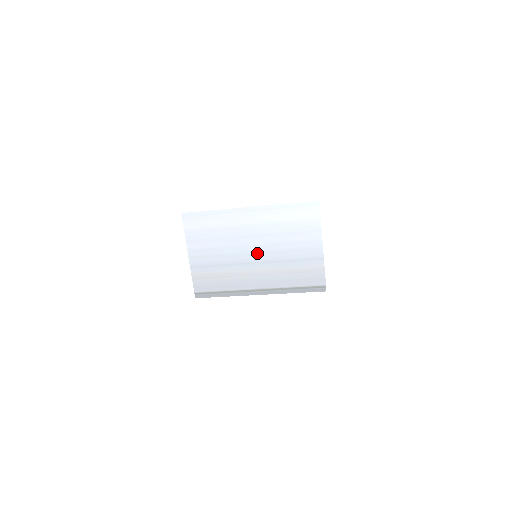
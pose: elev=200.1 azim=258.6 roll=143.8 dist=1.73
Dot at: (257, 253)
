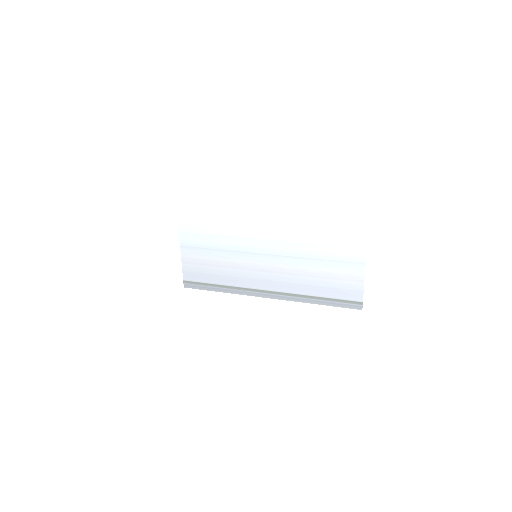
Dot at: (271, 241)
